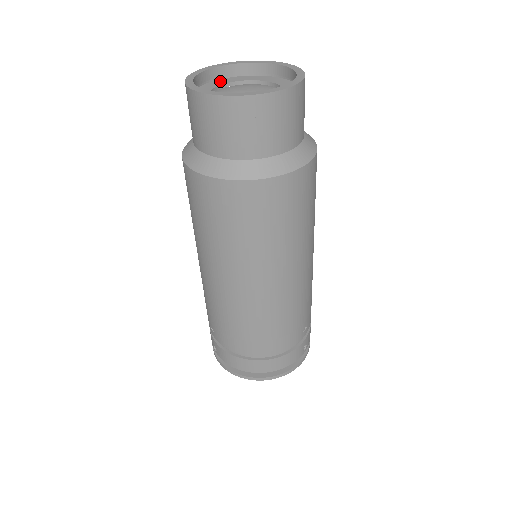
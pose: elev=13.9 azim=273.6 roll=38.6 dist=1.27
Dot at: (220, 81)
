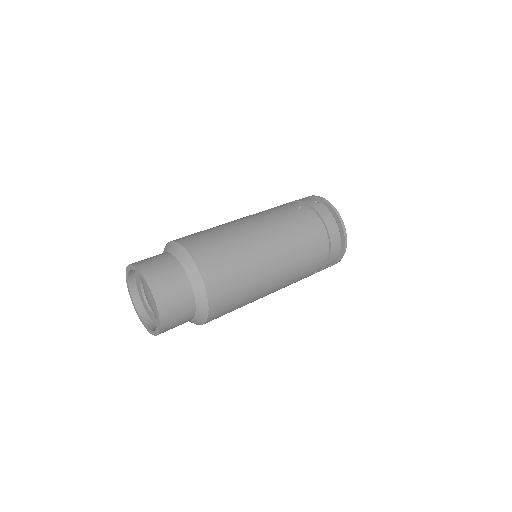
Dot at: occluded
